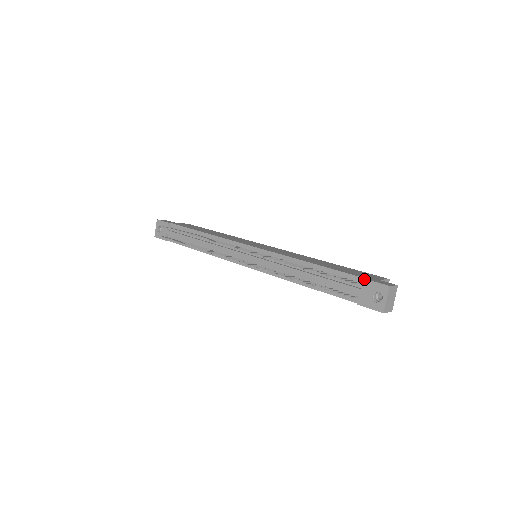
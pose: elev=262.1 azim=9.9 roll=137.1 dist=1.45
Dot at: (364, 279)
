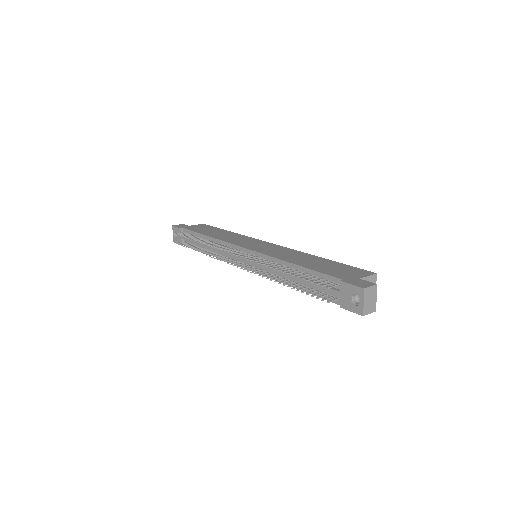
Dot at: (341, 282)
